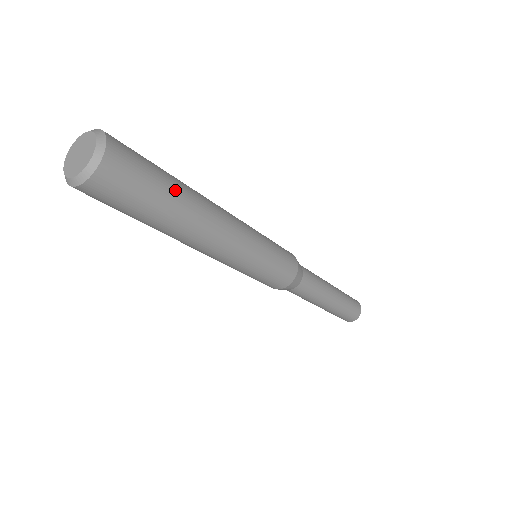
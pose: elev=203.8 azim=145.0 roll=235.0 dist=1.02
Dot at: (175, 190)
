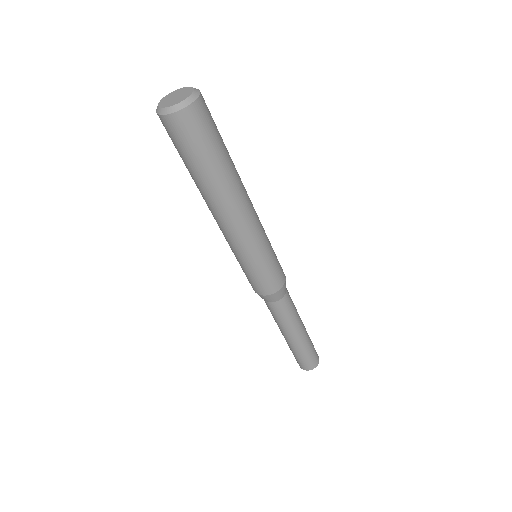
Dot at: (224, 160)
